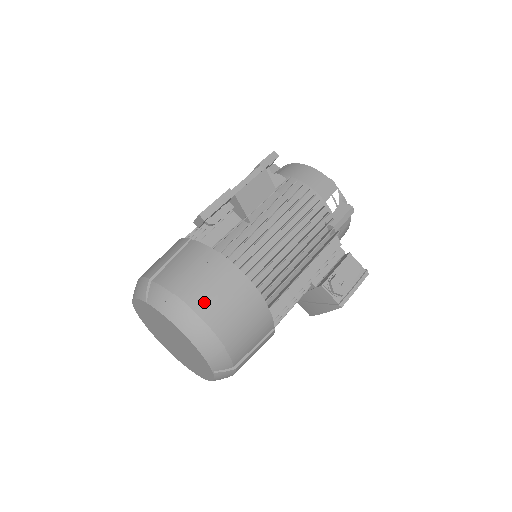
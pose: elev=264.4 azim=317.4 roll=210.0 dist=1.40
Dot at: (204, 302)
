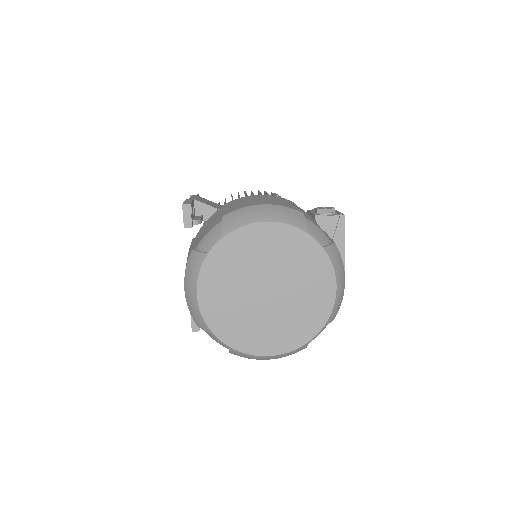
Dot at: (249, 204)
